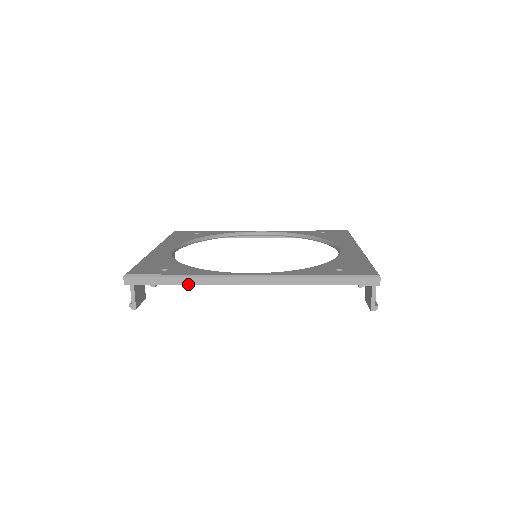
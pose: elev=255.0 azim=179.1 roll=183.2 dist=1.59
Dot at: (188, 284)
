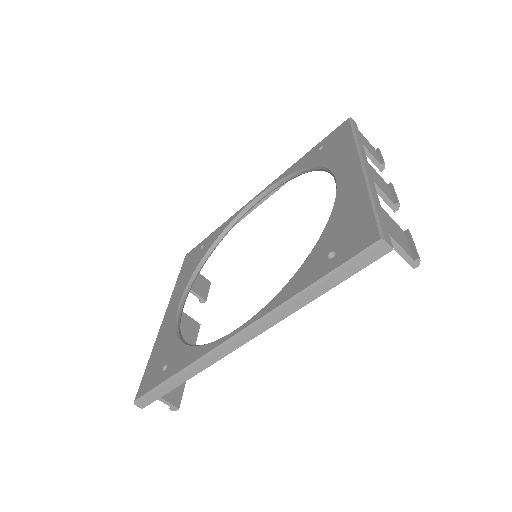
Dot at: (190, 378)
